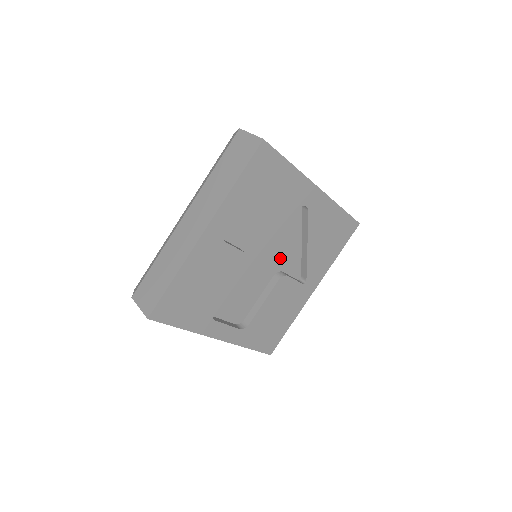
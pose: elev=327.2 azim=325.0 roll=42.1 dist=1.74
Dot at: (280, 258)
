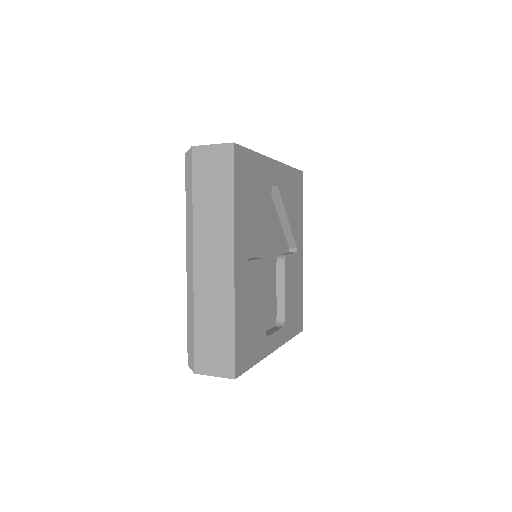
Dot at: (274, 244)
